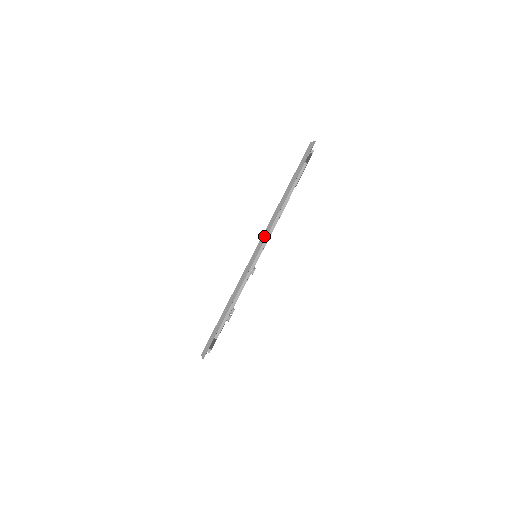
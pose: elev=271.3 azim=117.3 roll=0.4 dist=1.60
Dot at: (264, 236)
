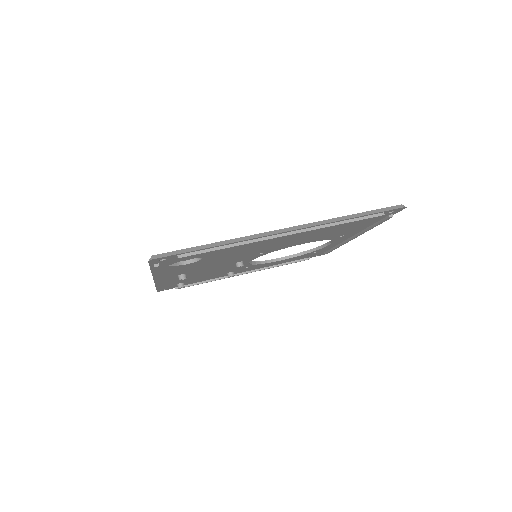
Dot at: (301, 226)
